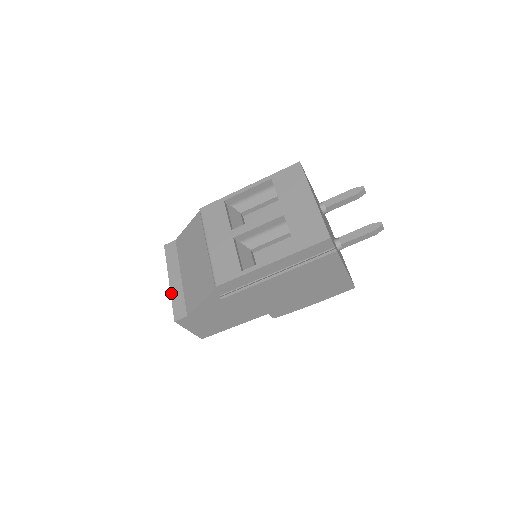
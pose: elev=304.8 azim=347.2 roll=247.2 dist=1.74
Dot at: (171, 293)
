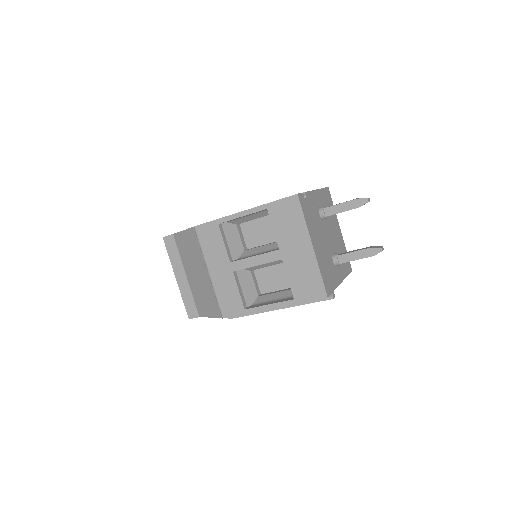
Dot at: (180, 291)
